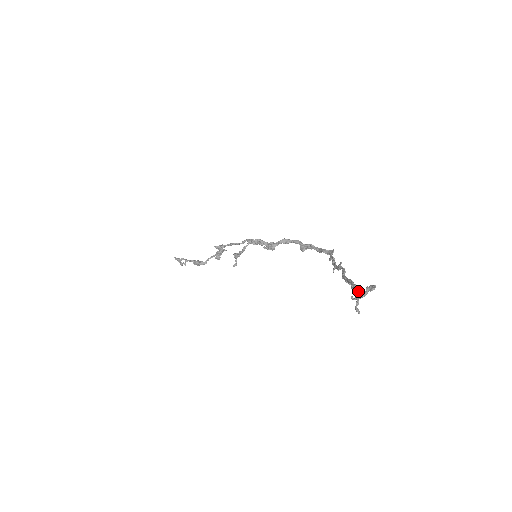
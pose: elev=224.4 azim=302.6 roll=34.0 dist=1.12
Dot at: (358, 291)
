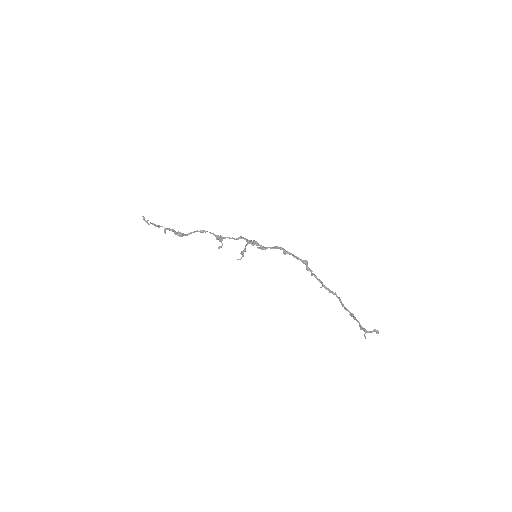
Dot at: occluded
